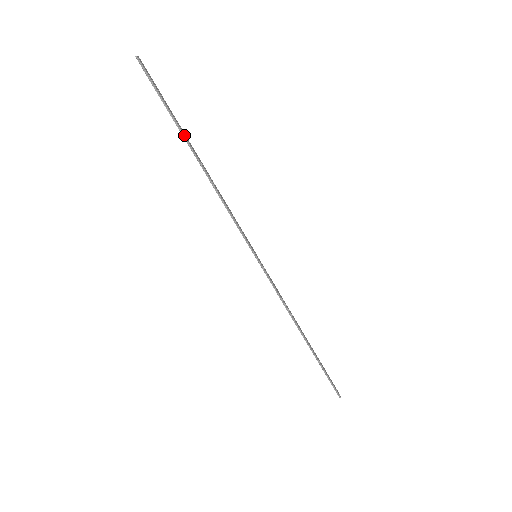
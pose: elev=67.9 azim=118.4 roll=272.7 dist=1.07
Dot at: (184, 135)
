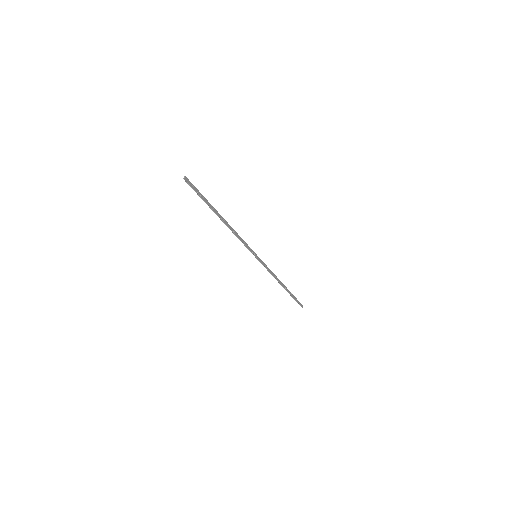
Dot at: (213, 211)
